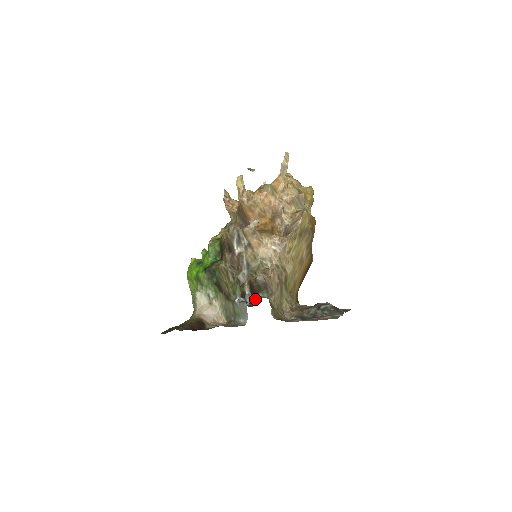
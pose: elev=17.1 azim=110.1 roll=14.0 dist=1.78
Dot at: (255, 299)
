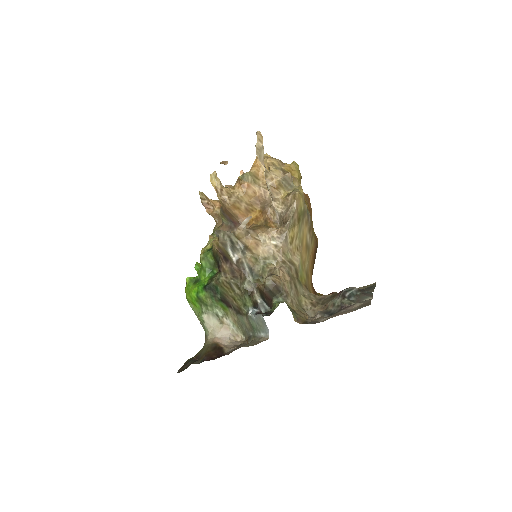
Dot at: (270, 306)
